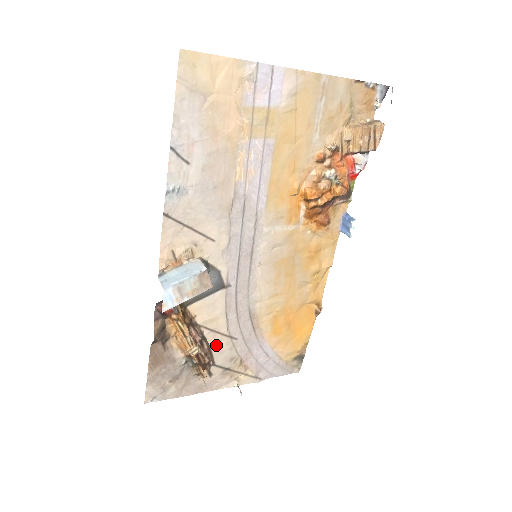
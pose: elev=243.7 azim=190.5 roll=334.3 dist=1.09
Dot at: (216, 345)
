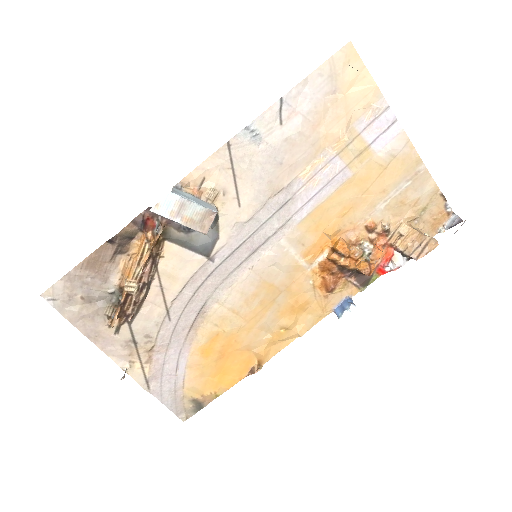
Dot at: (150, 306)
